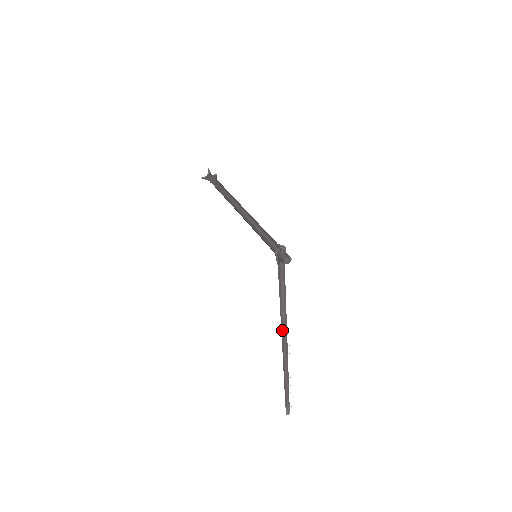
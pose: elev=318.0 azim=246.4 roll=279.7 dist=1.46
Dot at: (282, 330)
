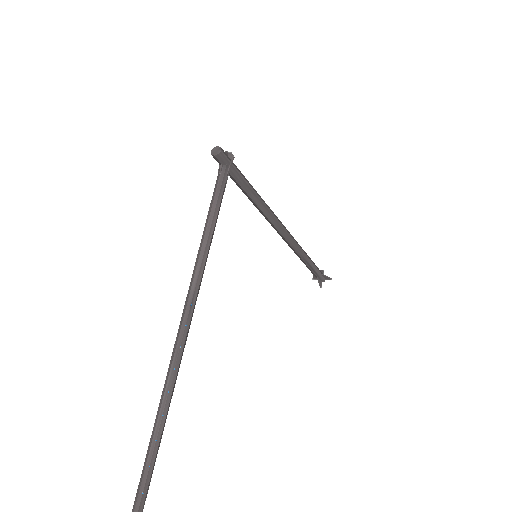
Dot at: (189, 290)
